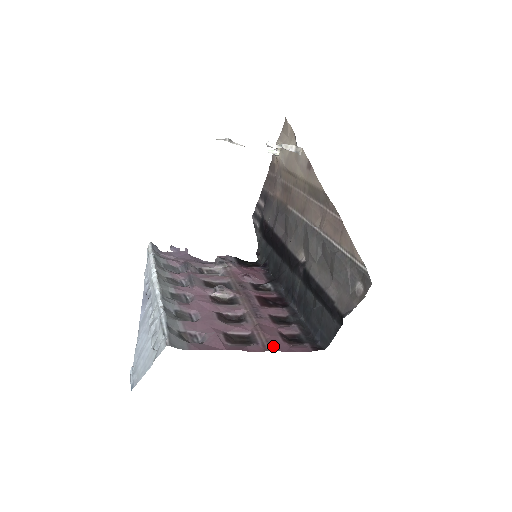
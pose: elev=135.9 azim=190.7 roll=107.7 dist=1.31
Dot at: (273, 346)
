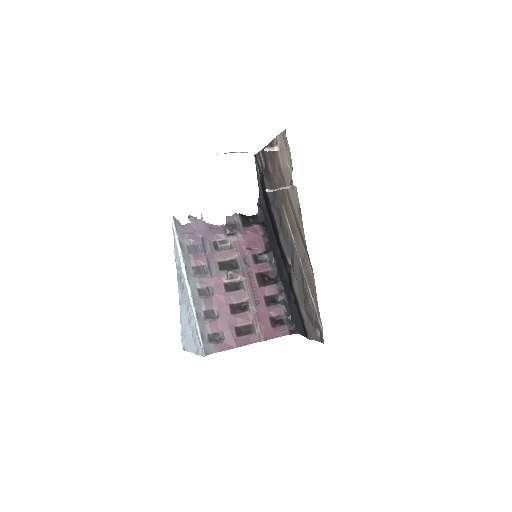
Dot at: (265, 337)
